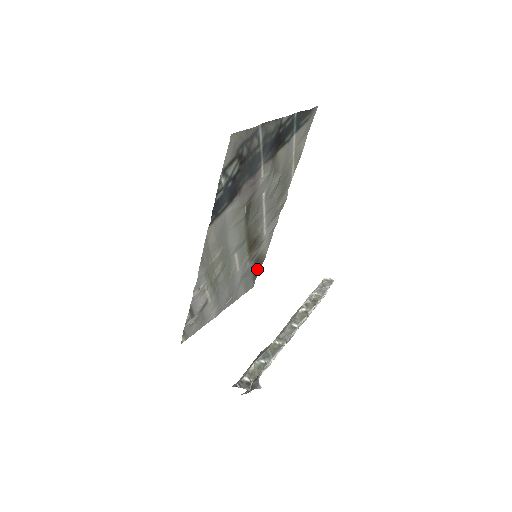
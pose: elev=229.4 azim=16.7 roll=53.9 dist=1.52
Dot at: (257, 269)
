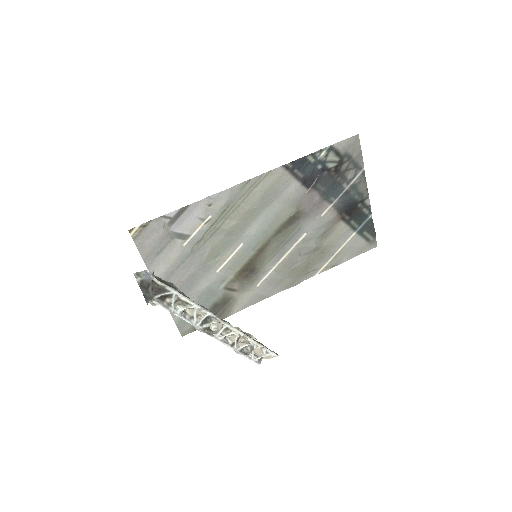
Dot at: occluded
